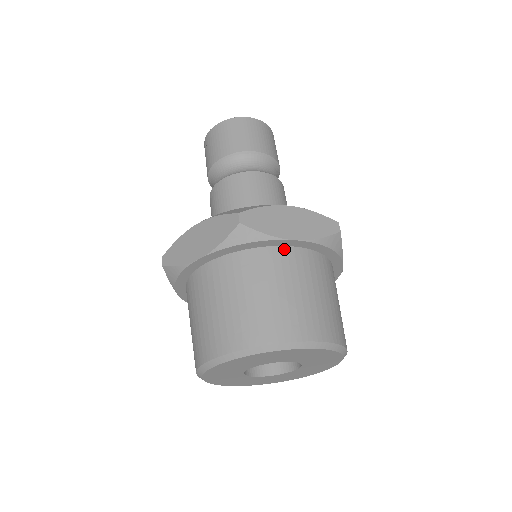
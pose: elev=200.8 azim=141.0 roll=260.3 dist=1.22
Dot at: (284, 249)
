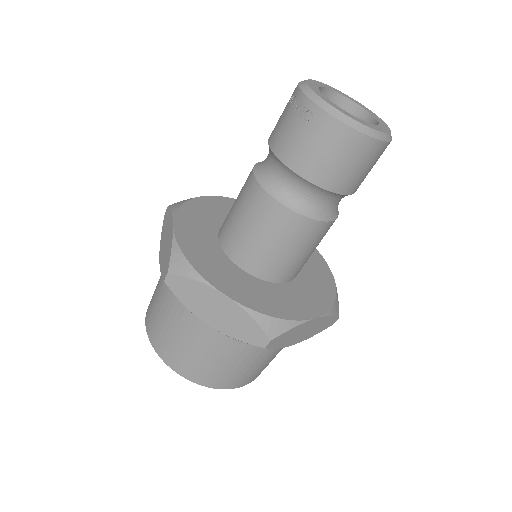
Dot at: occluded
